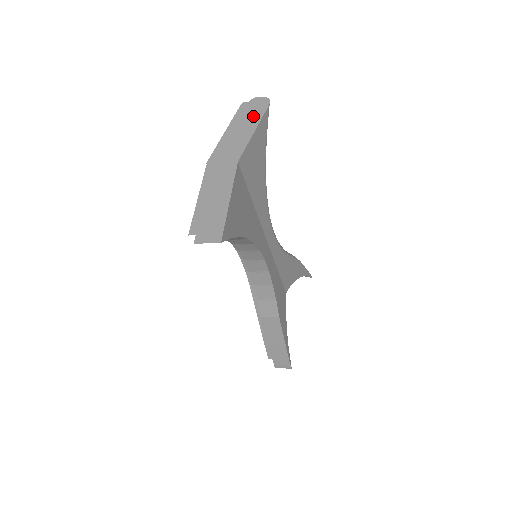
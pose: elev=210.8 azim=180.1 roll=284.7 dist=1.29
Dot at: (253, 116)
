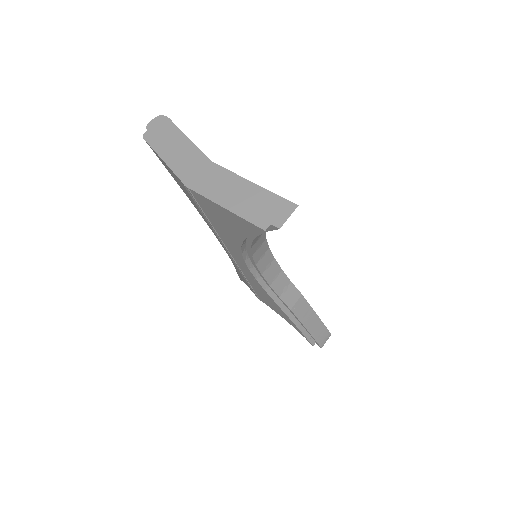
Dot at: (169, 133)
